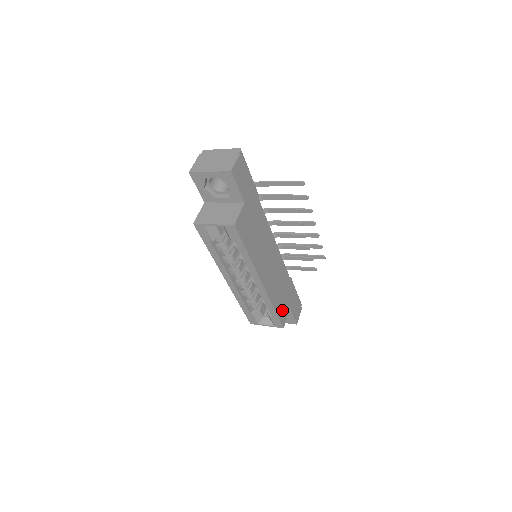
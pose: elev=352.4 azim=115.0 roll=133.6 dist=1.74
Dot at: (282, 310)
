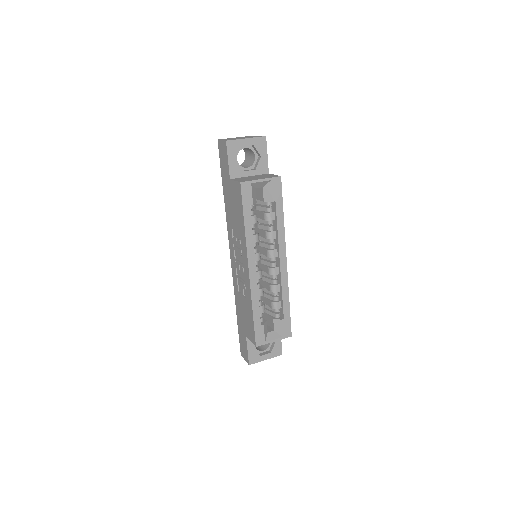
Dot at: occluded
